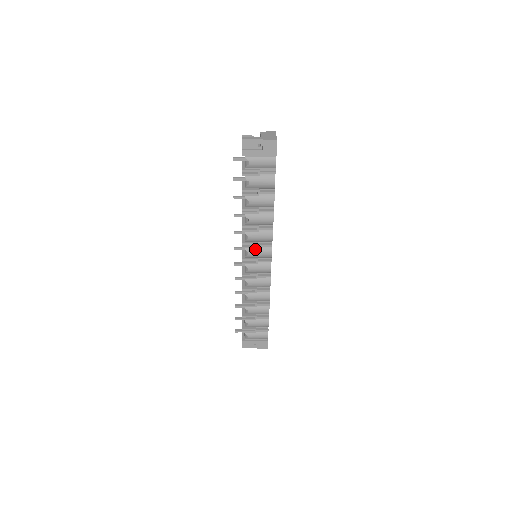
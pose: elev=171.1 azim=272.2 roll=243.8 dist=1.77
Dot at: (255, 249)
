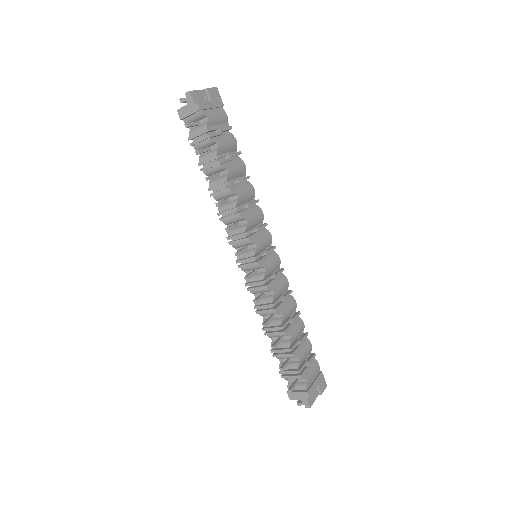
Dot at: (257, 237)
